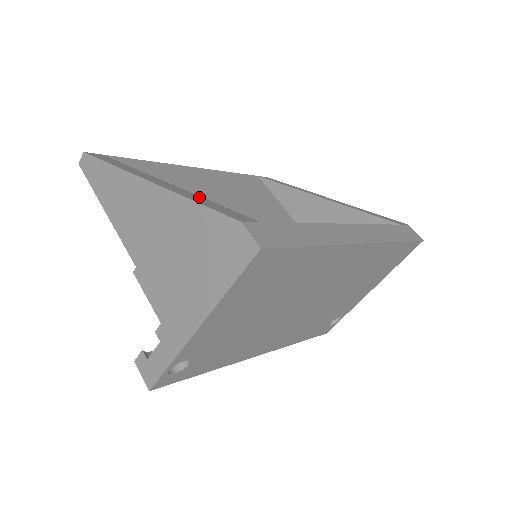
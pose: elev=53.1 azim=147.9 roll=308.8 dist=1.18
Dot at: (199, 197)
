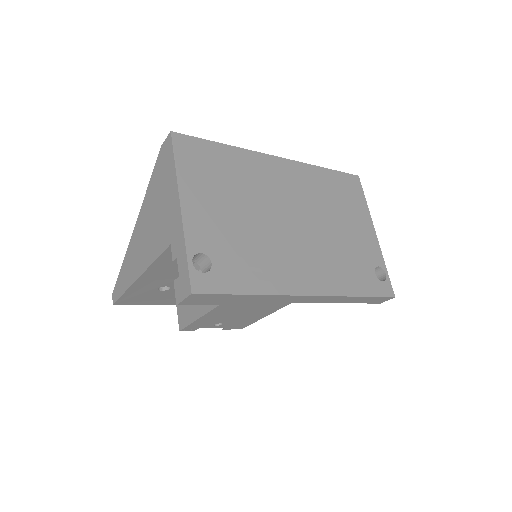
Dot at: occluded
